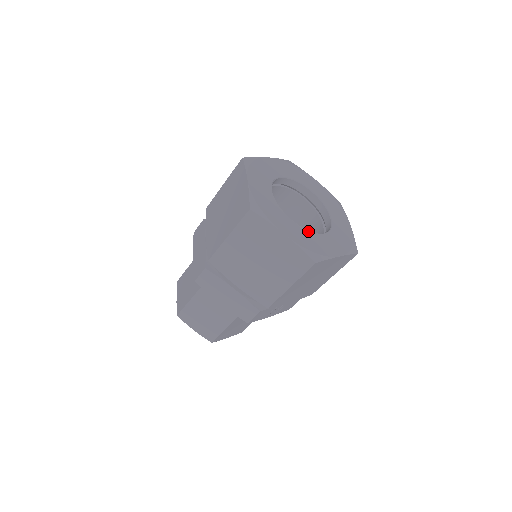
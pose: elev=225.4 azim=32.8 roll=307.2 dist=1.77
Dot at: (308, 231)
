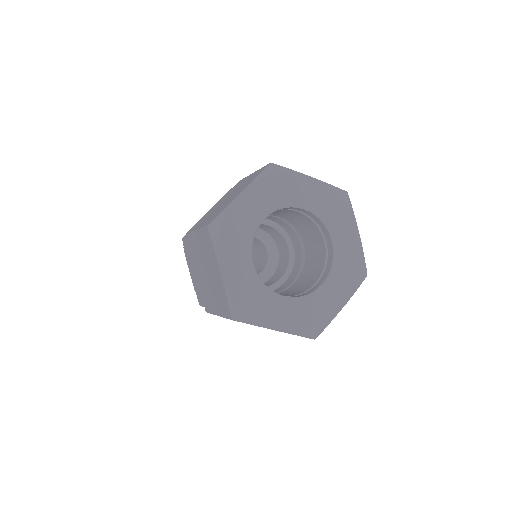
Dot at: (304, 298)
